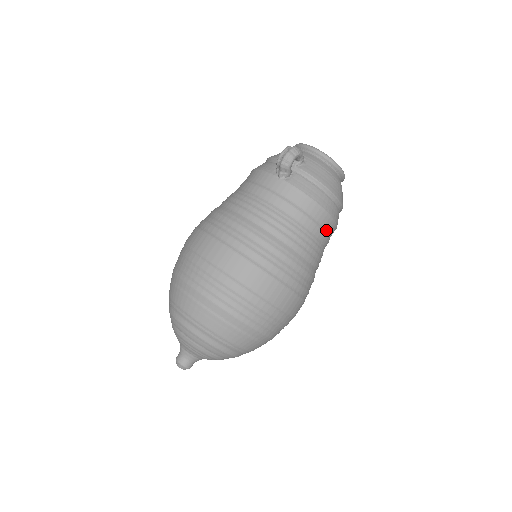
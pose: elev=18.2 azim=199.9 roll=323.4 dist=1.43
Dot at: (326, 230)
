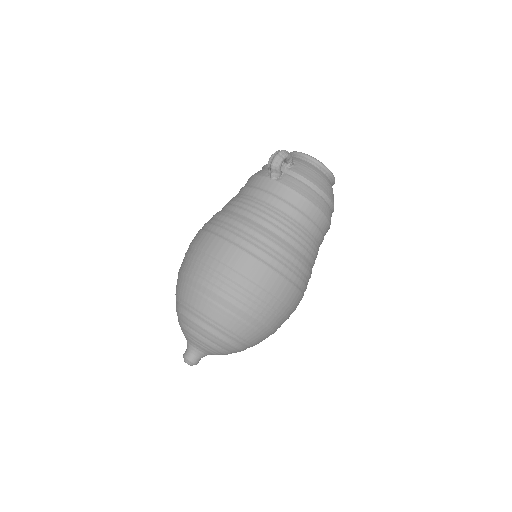
Dot at: (318, 225)
